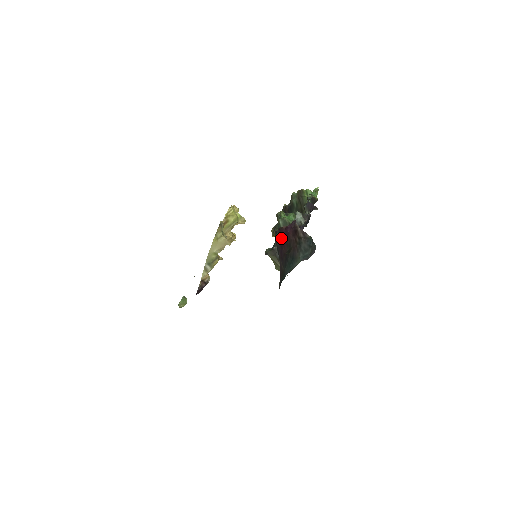
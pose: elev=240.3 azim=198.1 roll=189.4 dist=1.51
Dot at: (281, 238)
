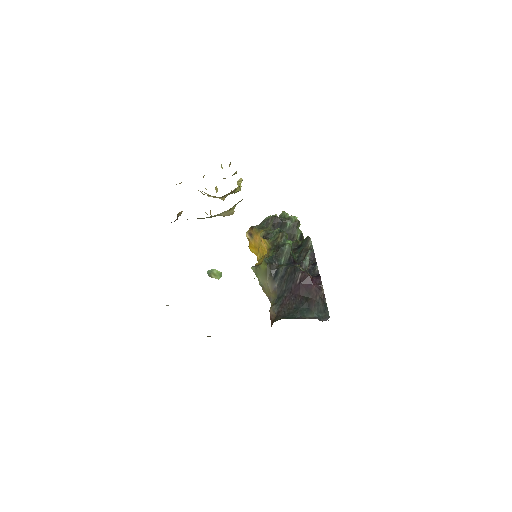
Dot at: (304, 281)
